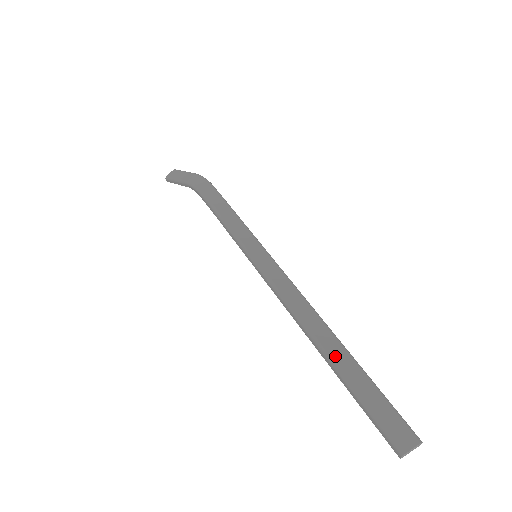
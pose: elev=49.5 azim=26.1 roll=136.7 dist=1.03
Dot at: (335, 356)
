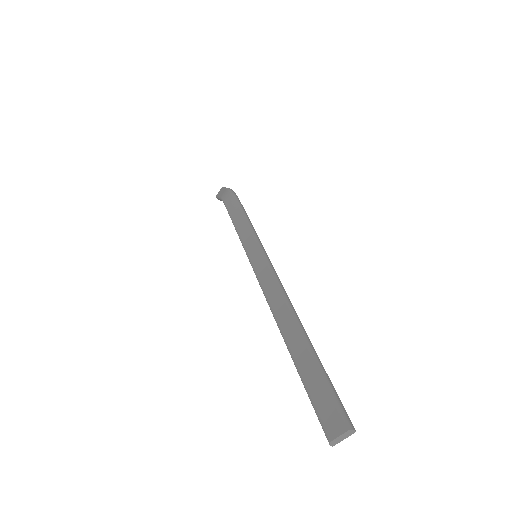
Dot at: (293, 345)
